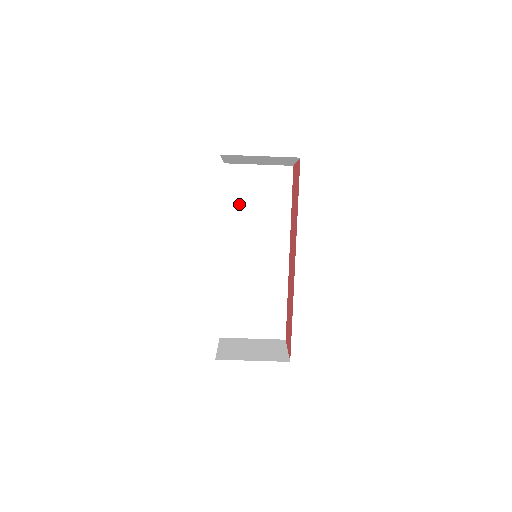
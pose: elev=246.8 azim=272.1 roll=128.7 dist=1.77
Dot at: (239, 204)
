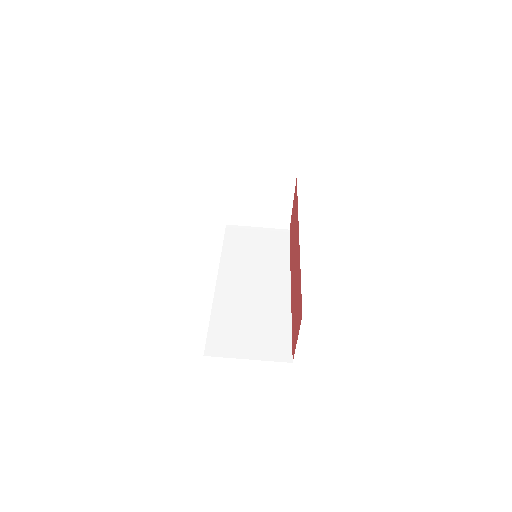
Dot at: (238, 248)
